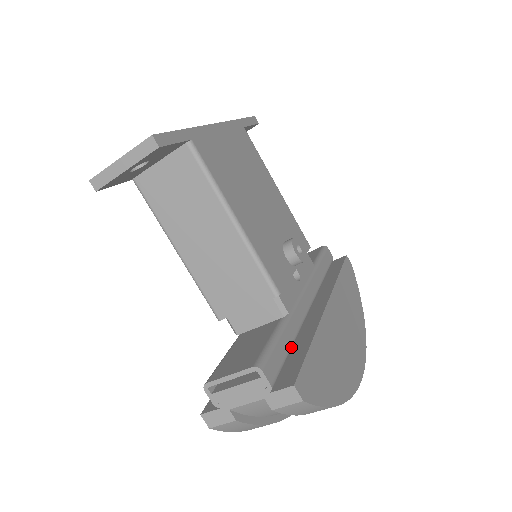
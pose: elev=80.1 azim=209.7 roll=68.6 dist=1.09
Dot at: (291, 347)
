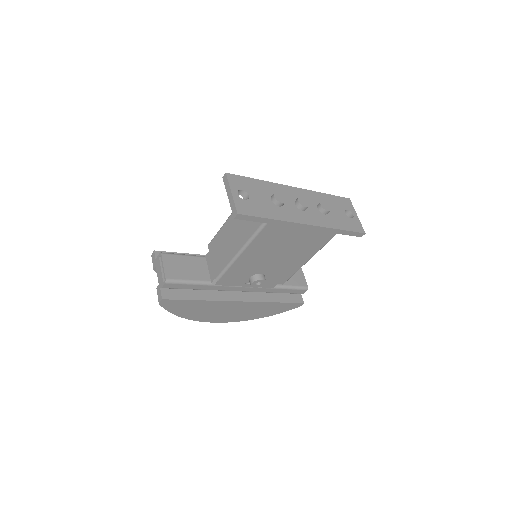
Dot at: (196, 289)
